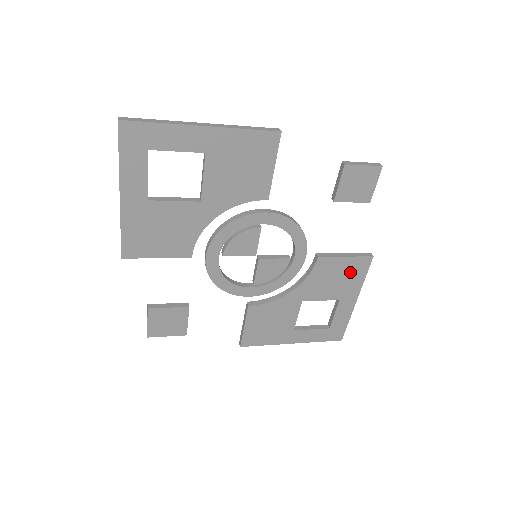
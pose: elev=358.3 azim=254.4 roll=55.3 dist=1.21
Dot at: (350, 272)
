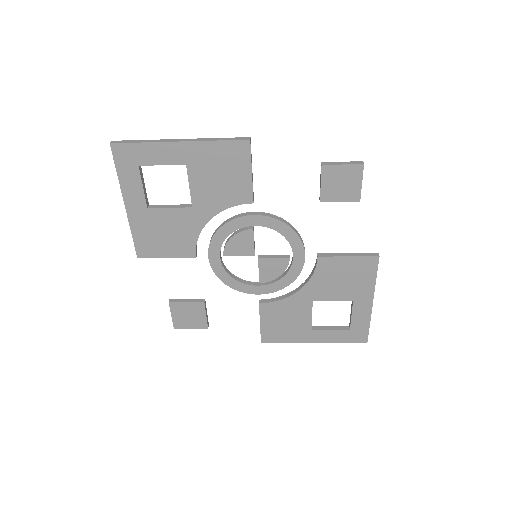
Dot at: (357, 272)
